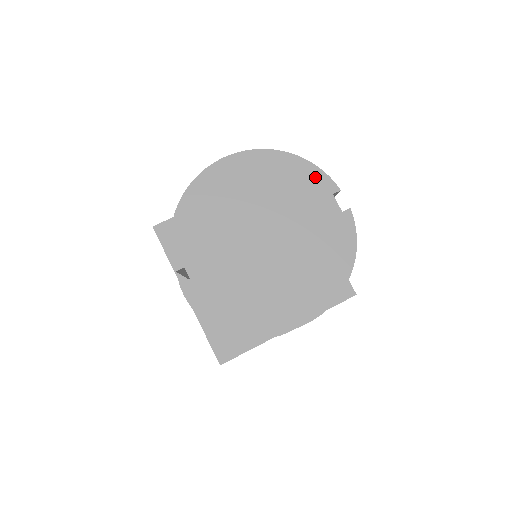
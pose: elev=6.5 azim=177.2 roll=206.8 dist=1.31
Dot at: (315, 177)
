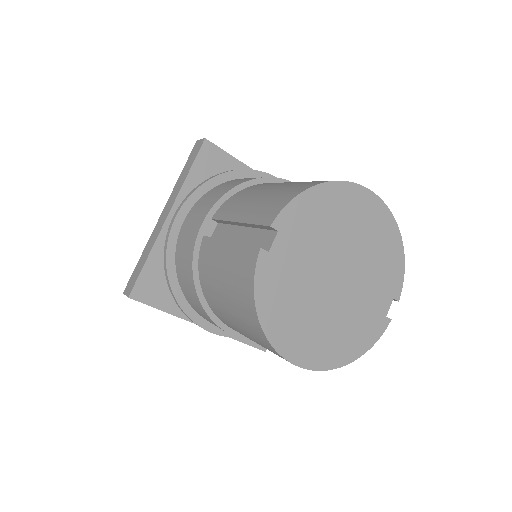
Dot at: (397, 275)
